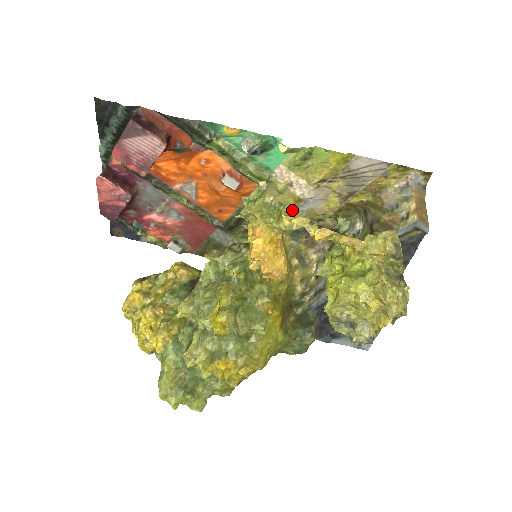
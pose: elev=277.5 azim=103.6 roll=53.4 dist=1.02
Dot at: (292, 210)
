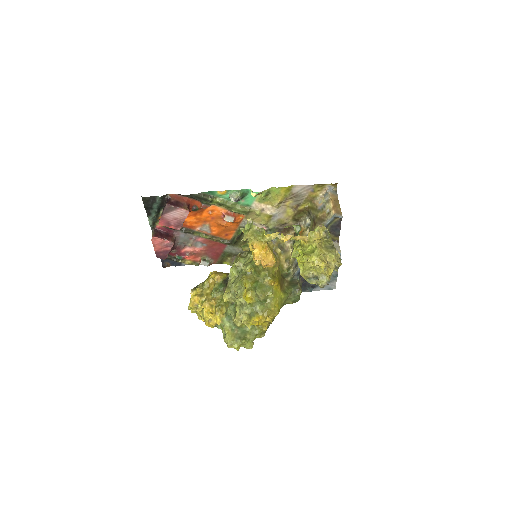
Dot at: (268, 223)
